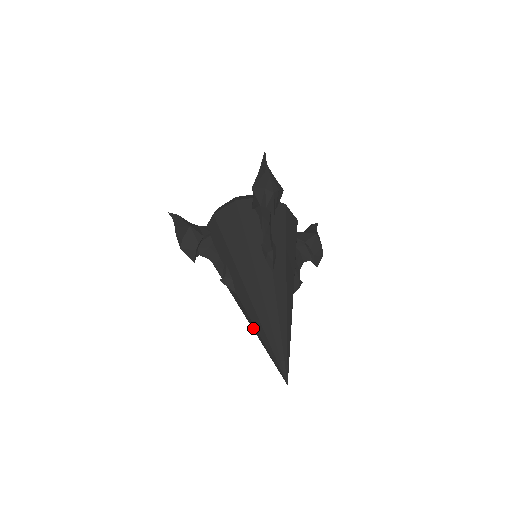
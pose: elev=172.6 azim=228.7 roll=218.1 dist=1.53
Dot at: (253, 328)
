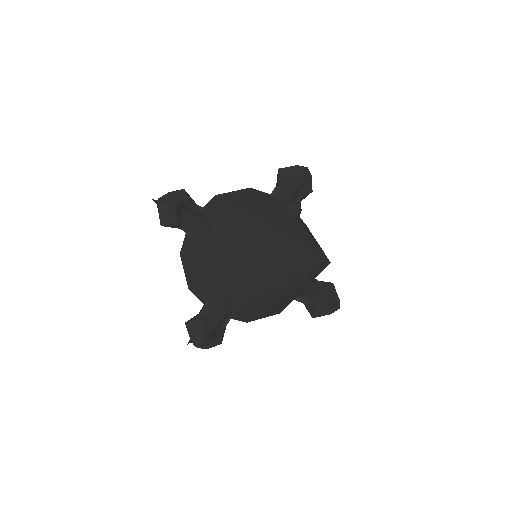
Dot at: (282, 293)
